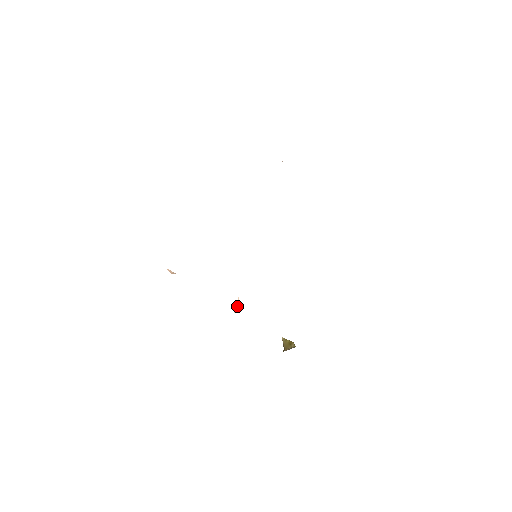
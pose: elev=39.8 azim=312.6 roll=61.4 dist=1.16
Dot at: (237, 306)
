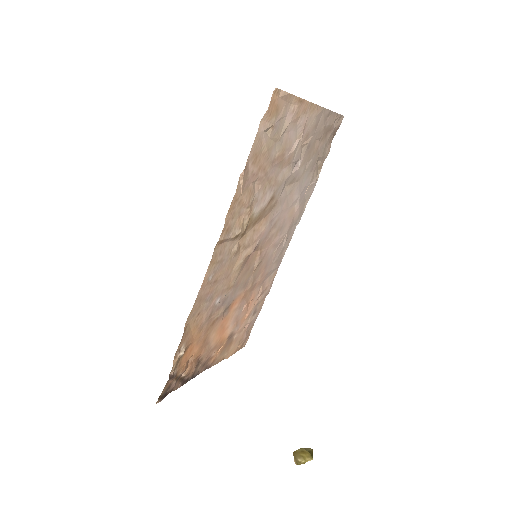
Dot at: (221, 300)
